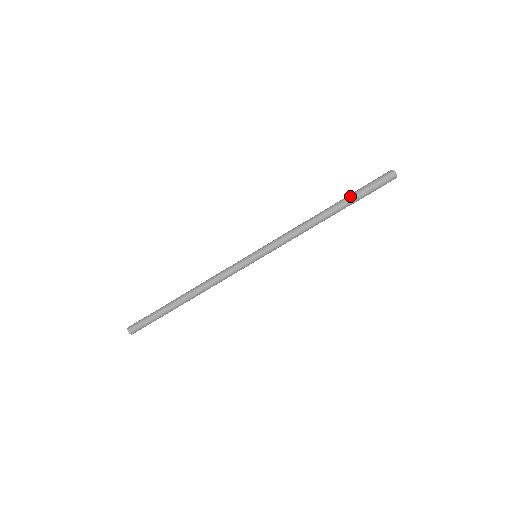
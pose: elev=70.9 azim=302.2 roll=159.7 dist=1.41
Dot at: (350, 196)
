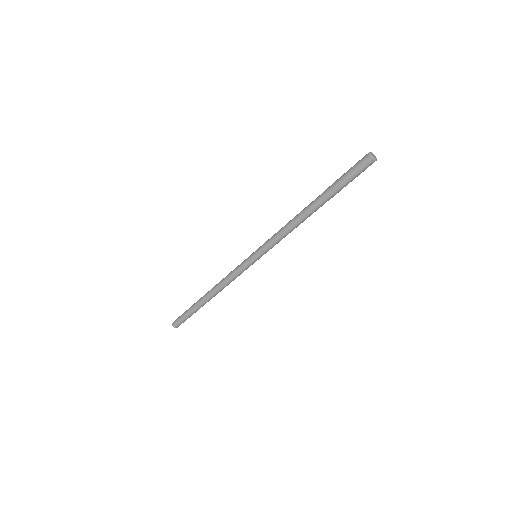
Dot at: (332, 193)
